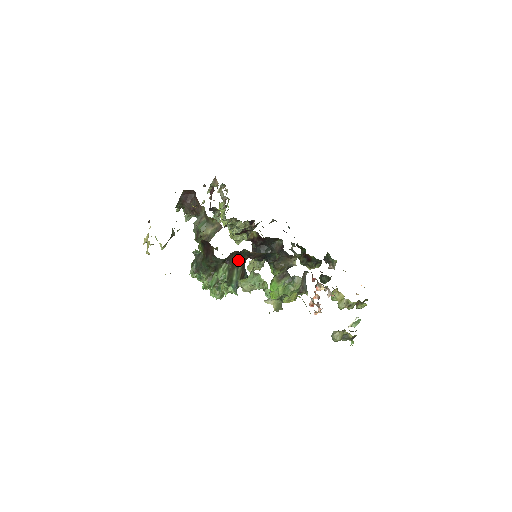
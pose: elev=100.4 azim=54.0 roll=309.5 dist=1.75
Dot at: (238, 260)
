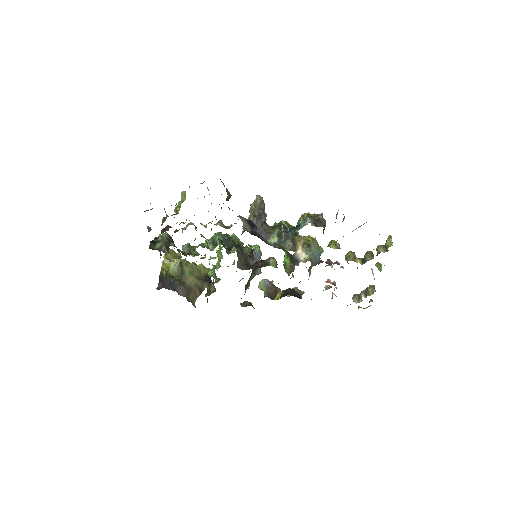
Dot at: occluded
